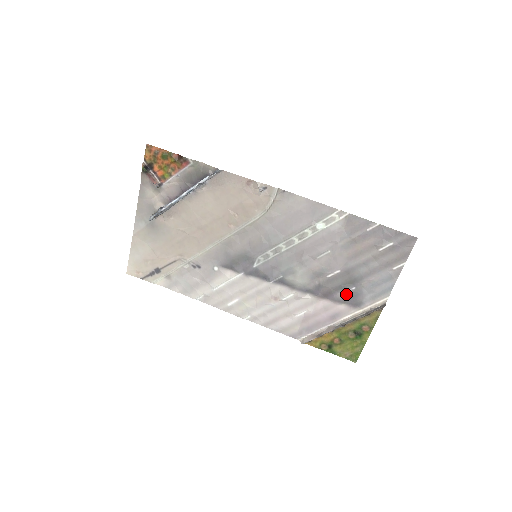
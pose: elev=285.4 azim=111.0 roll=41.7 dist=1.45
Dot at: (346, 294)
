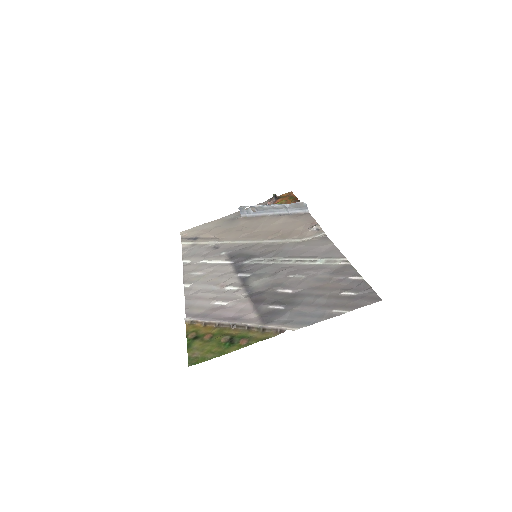
Dot at: (271, 309)
